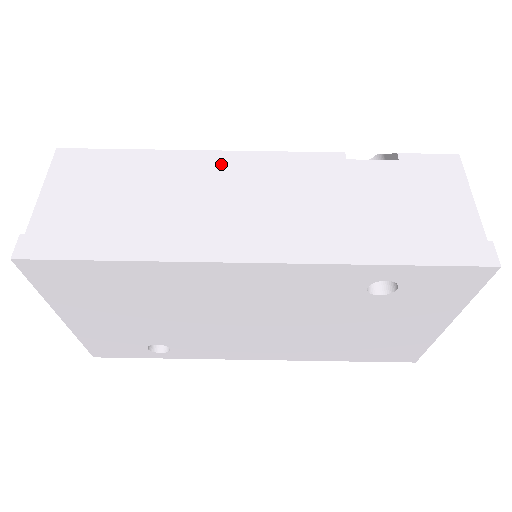
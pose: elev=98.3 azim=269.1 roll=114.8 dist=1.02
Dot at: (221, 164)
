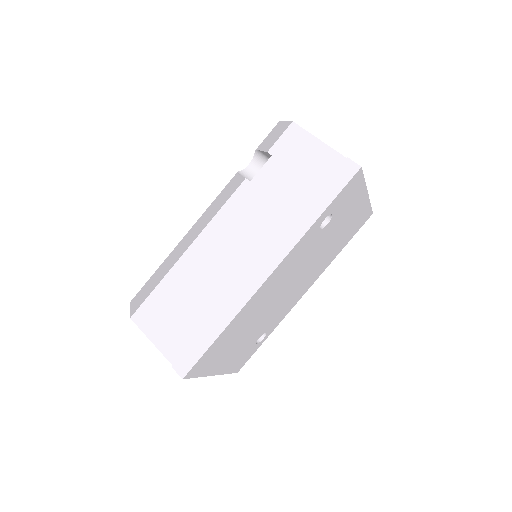
Dot at: (204, 246)
